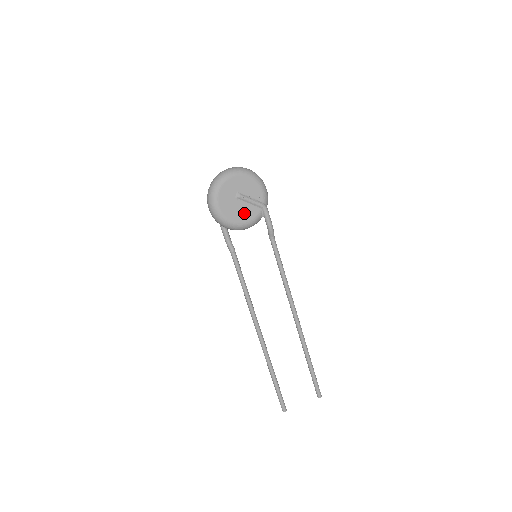
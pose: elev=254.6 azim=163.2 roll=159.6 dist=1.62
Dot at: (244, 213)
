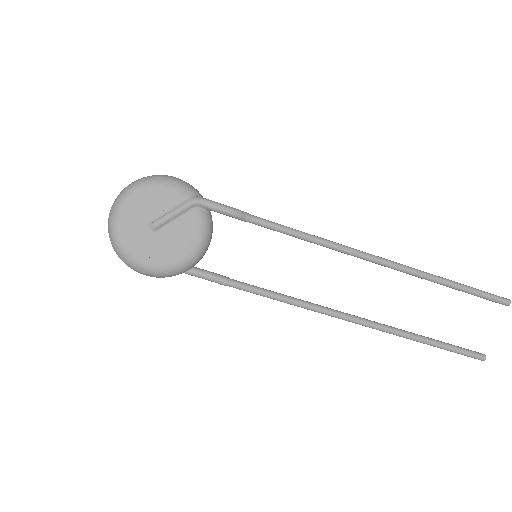
Dot at: (183, 235)
